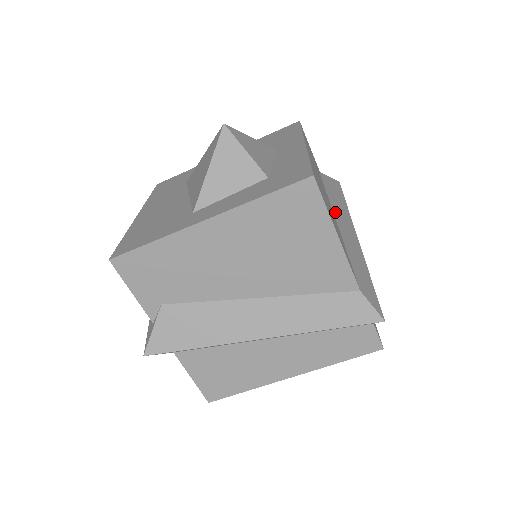
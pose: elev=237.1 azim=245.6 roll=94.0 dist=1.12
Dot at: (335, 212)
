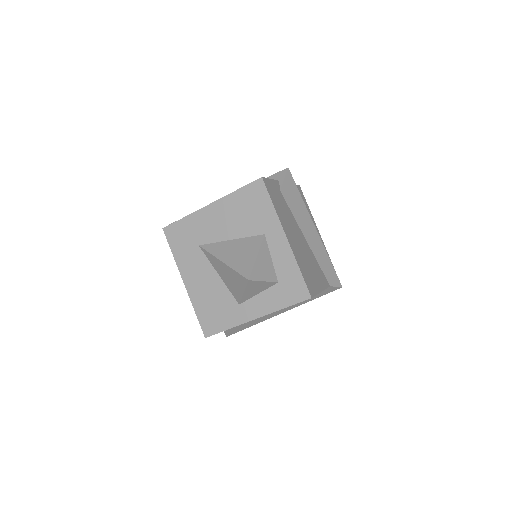
Dot at: (301, 227)
